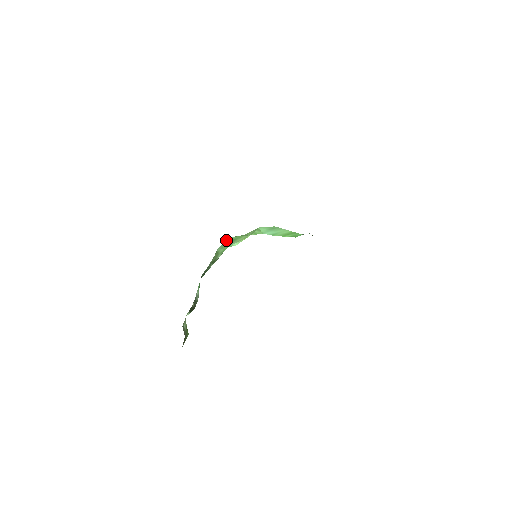
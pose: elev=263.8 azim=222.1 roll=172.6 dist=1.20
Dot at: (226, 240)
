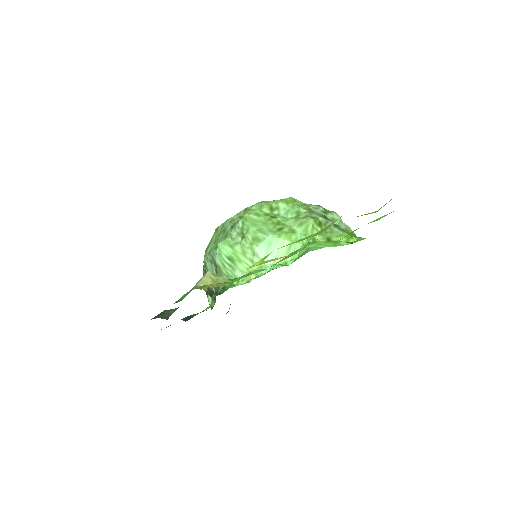
Dot at: (220, 249)
